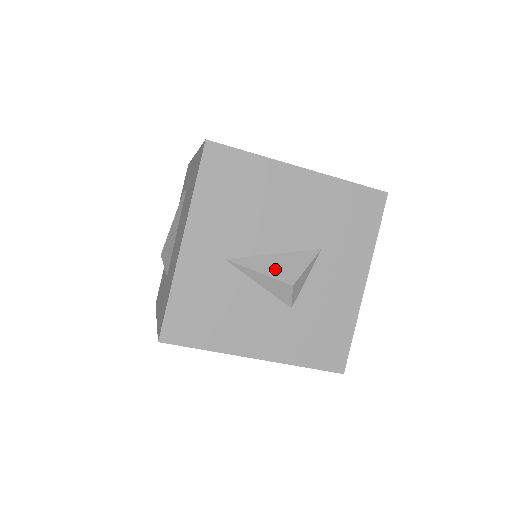
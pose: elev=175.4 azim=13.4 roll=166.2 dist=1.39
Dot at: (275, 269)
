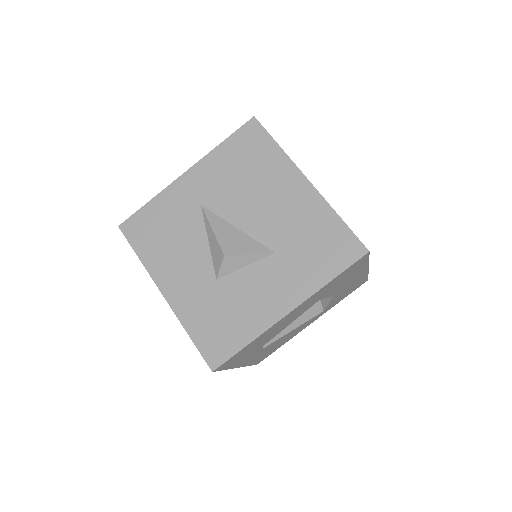
Dot at: (225, 236)
